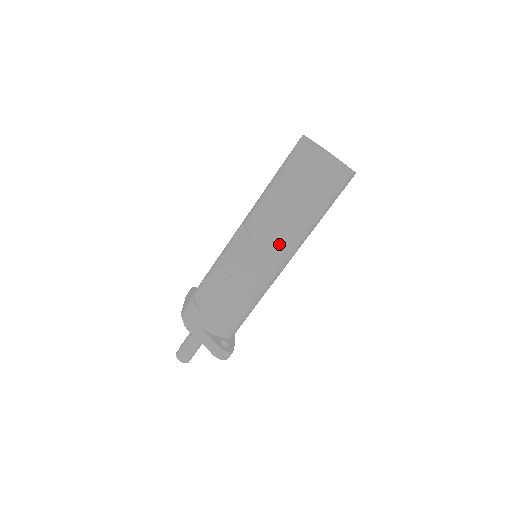
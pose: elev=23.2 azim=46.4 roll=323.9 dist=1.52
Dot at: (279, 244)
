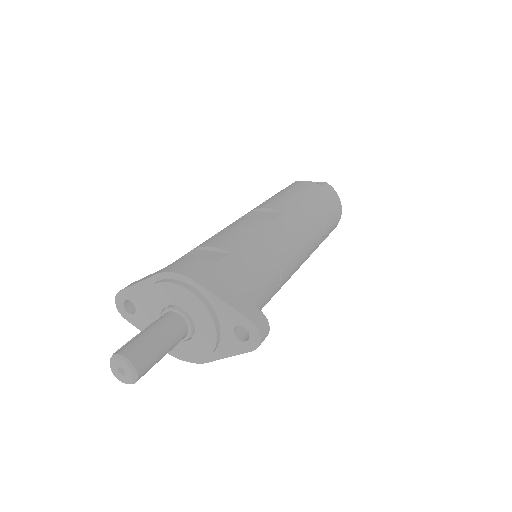
Dot at: (306, 233)
